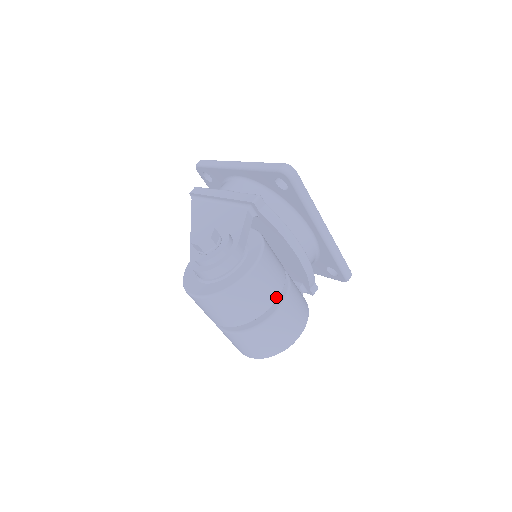
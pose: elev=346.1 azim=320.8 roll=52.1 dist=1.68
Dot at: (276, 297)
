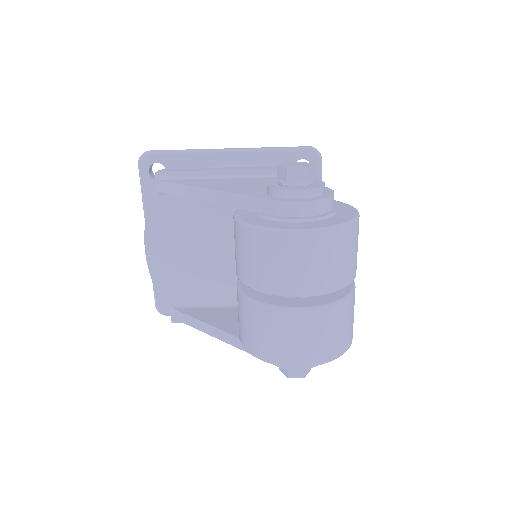
Dot at: occluded
